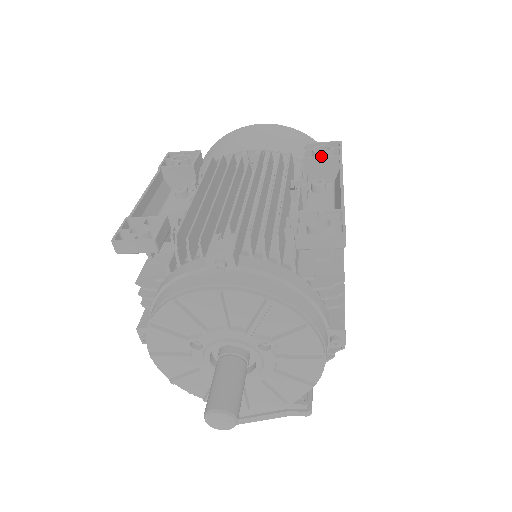
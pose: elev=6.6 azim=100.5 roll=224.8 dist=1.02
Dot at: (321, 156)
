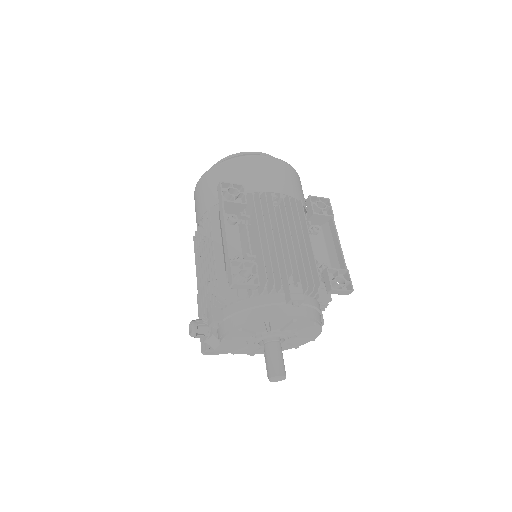
Dot at: (323, 214)
